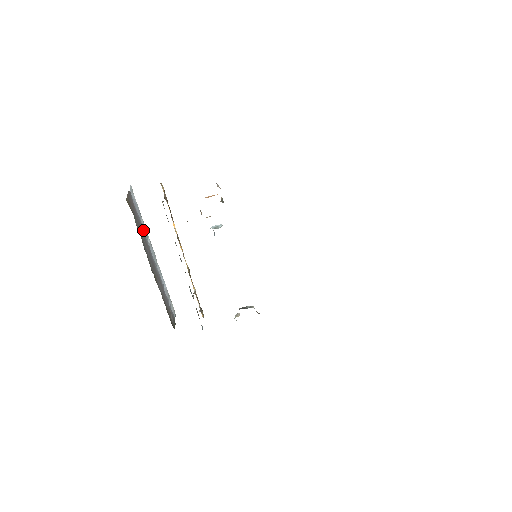
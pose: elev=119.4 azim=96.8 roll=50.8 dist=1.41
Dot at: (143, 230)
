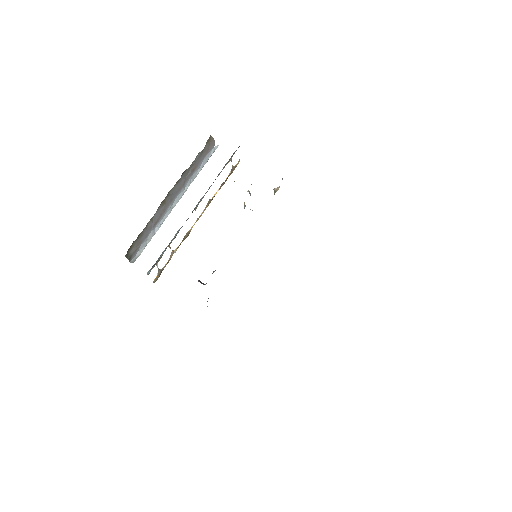
Dot at: (193, 175)
